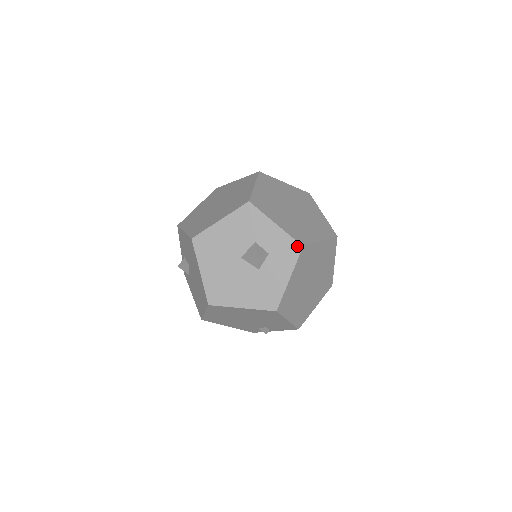
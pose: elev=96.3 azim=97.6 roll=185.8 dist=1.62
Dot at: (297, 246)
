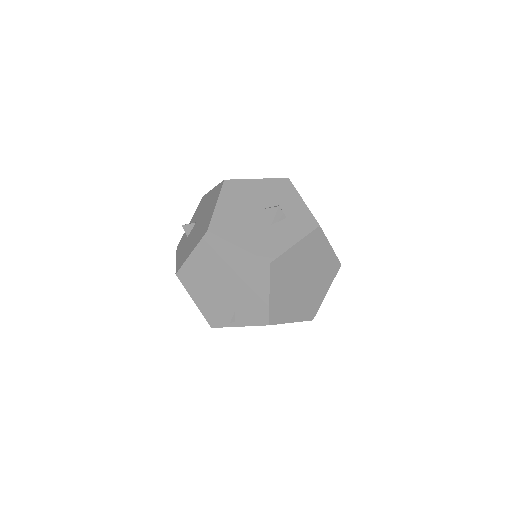
Dot at: (315, 223)
